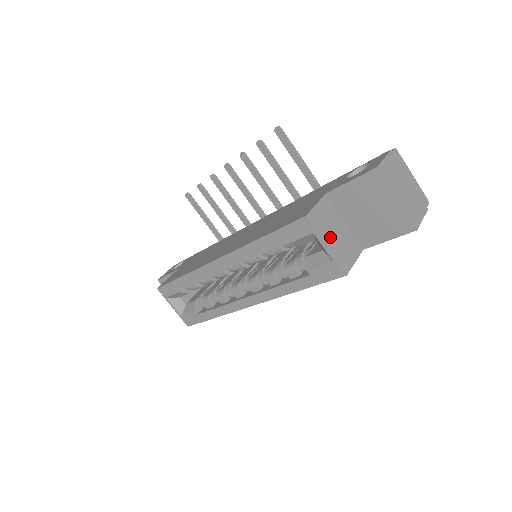
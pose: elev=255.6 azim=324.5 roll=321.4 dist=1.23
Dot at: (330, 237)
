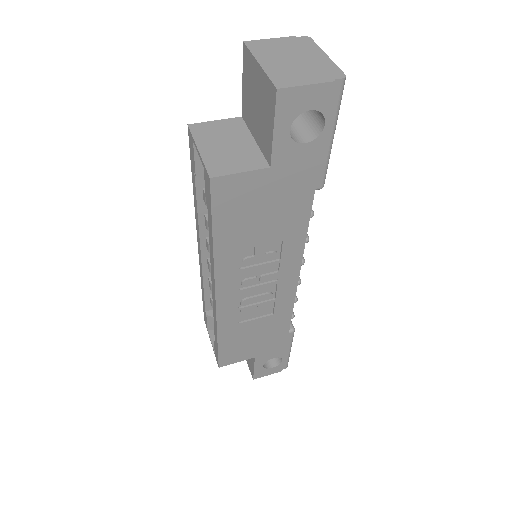
Dot at: (213, 145)
